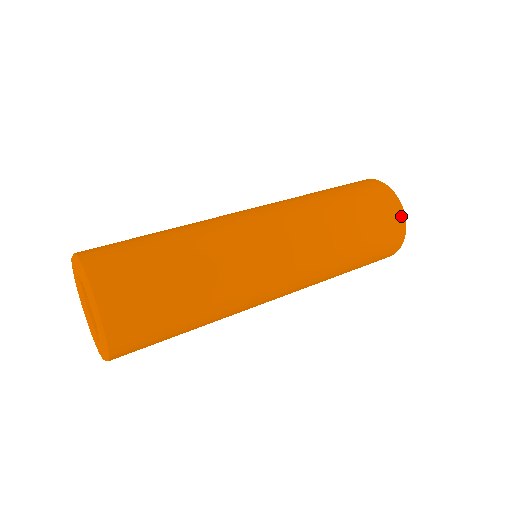
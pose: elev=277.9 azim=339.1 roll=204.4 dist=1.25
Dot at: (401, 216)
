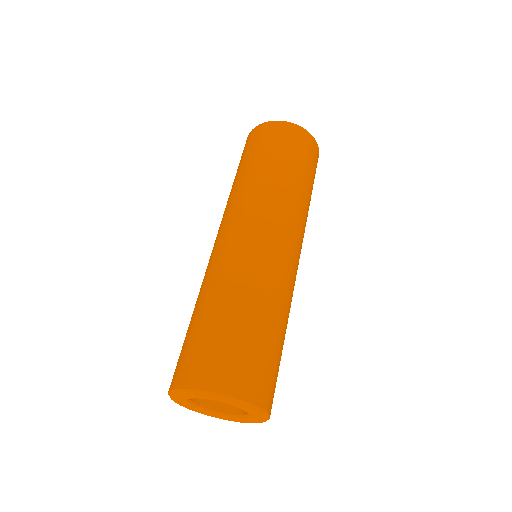
Dot at: (300, 130)
